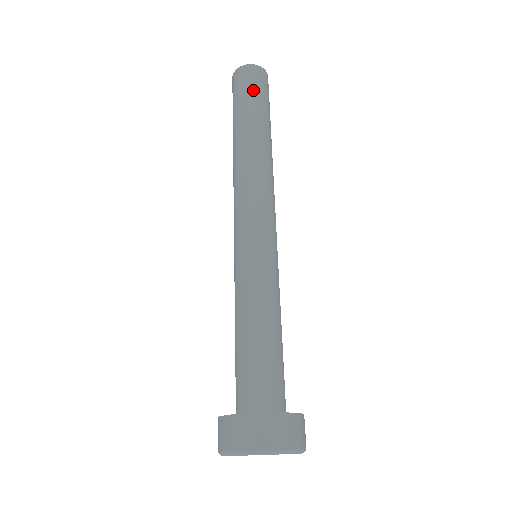
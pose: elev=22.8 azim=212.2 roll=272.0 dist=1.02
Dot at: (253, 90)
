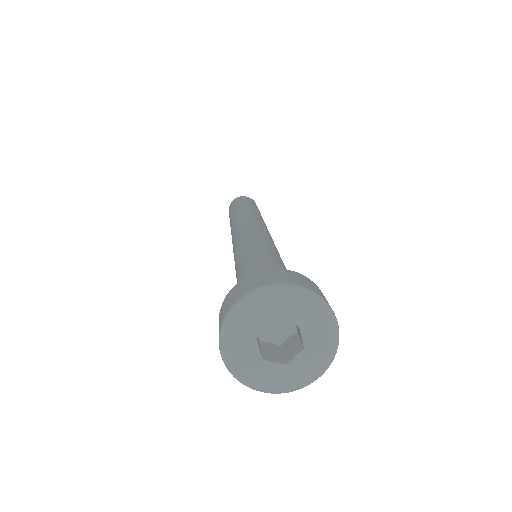
Dot at: occluded
